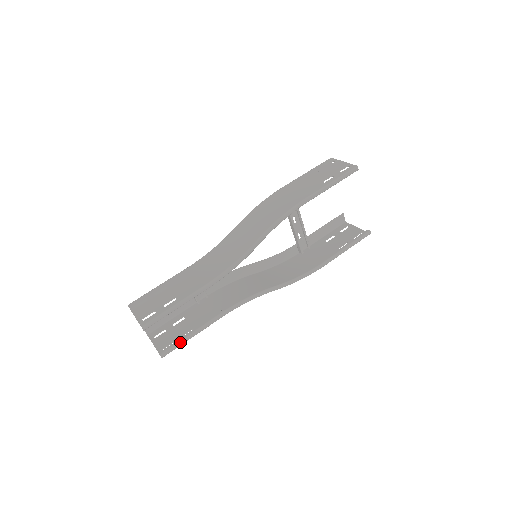
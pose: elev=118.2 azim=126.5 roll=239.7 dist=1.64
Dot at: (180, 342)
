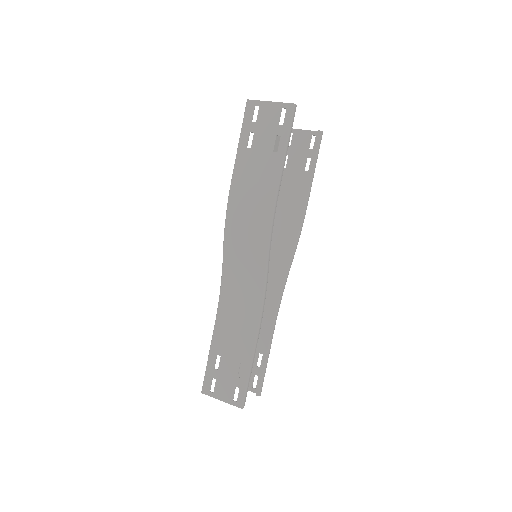
Dot at: (264, 375)
